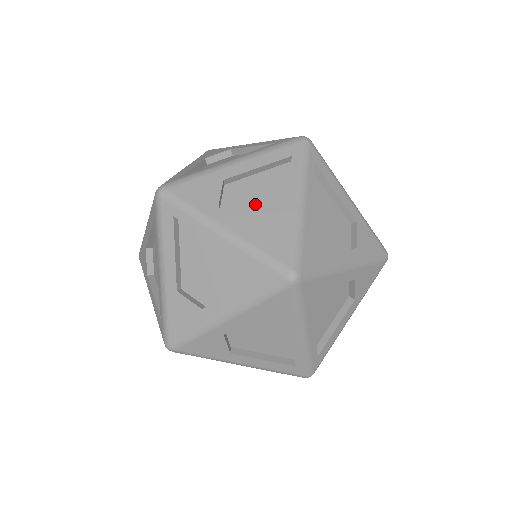
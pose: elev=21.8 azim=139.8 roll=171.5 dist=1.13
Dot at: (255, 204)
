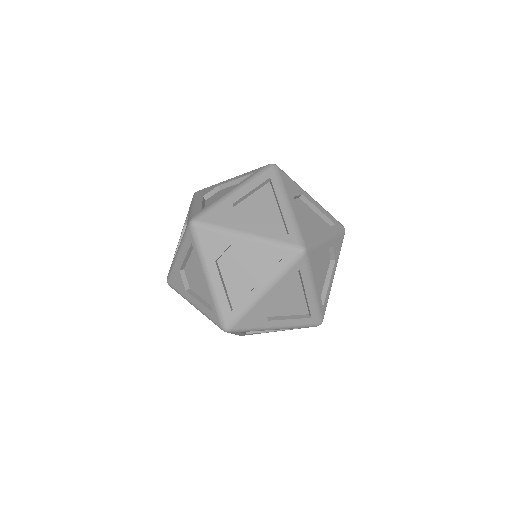
Dot at: (285, 302)
